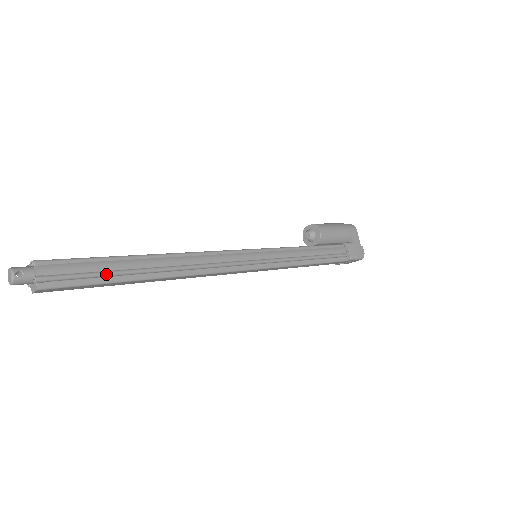
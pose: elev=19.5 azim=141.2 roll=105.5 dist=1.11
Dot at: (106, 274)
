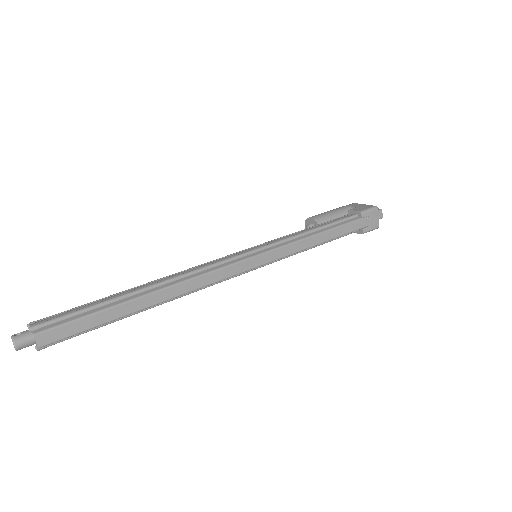
Dot at: (95, 305)
